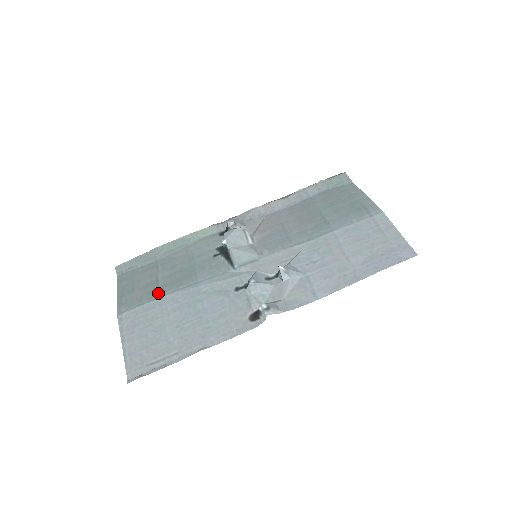
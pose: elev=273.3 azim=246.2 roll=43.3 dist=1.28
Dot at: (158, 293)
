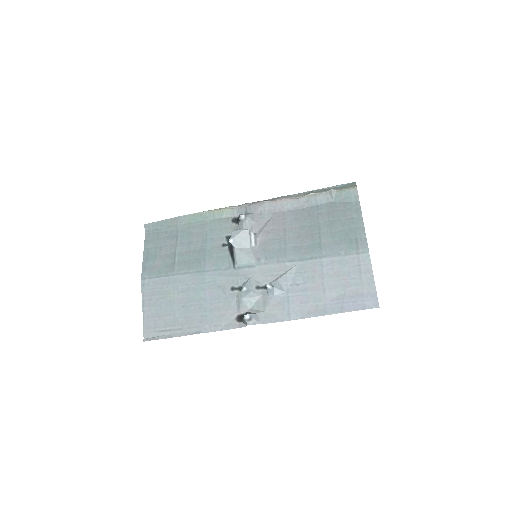
Dot at: (173, 270)
